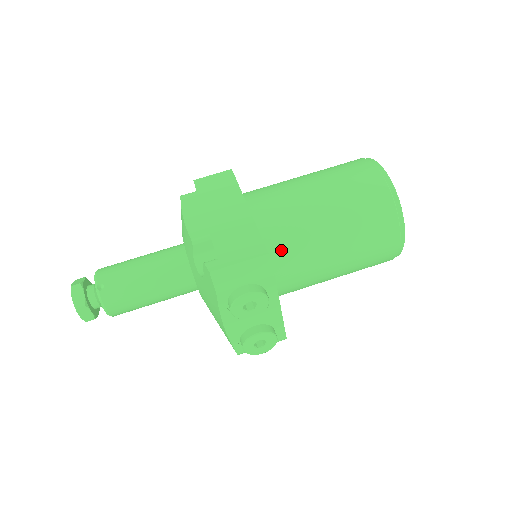
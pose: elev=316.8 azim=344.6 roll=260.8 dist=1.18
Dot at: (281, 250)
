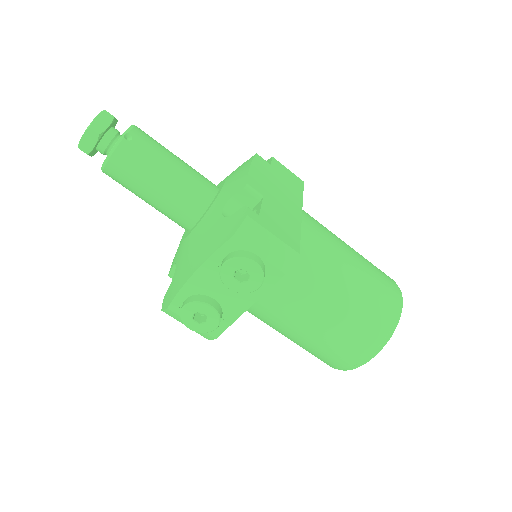
Dot at: (292, 268)
